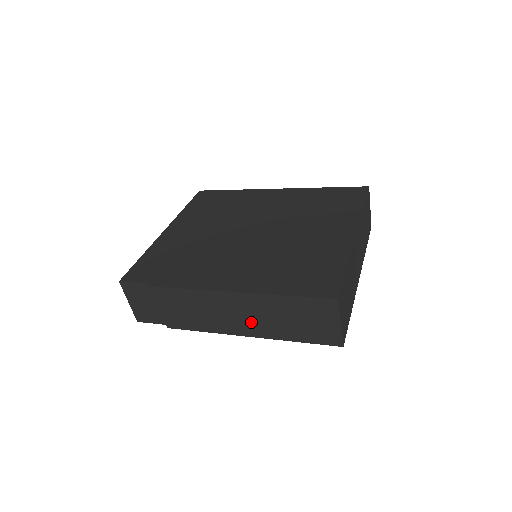
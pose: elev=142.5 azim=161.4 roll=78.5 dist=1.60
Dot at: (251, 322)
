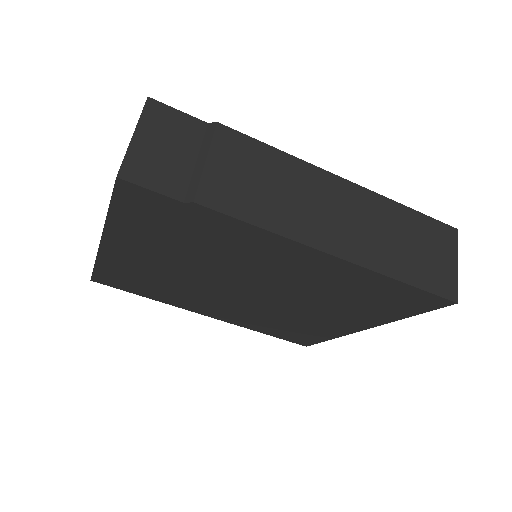
Dot at: (352, 232)
